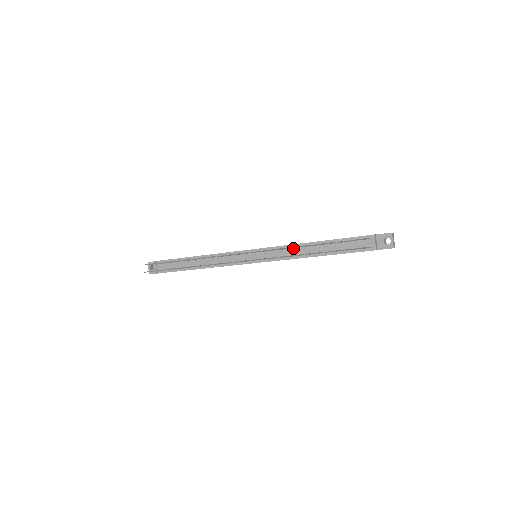
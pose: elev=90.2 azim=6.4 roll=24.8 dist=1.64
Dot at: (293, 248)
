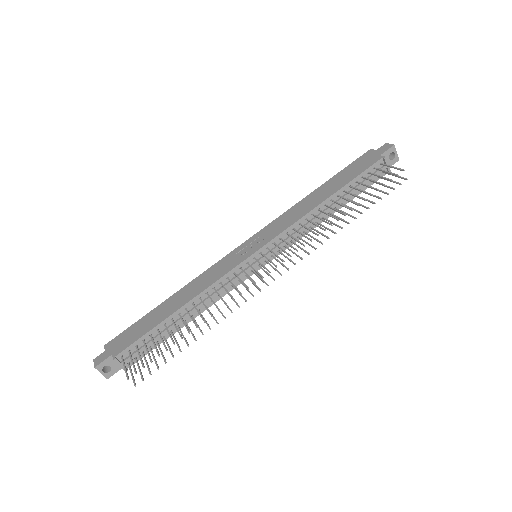
Dot at: (305, 221)
